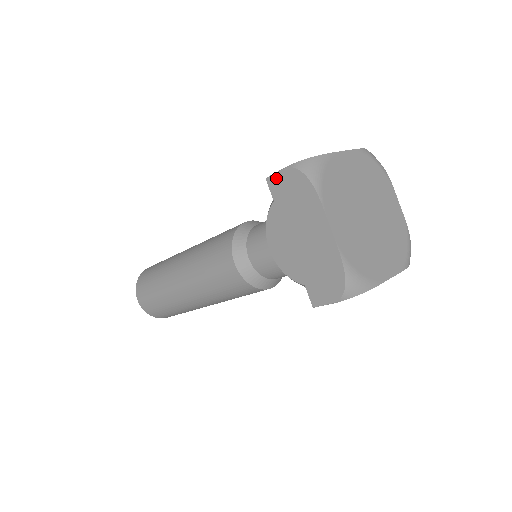
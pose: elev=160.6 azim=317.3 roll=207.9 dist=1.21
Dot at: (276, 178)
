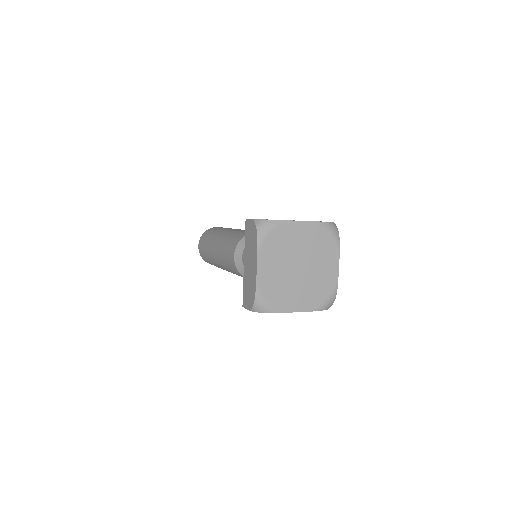
Dot at: (248, 222)
